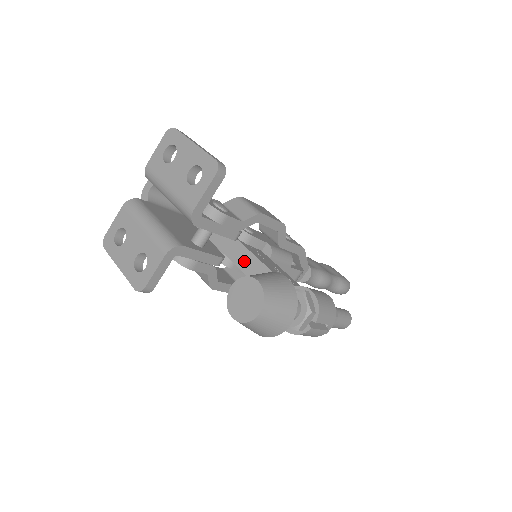
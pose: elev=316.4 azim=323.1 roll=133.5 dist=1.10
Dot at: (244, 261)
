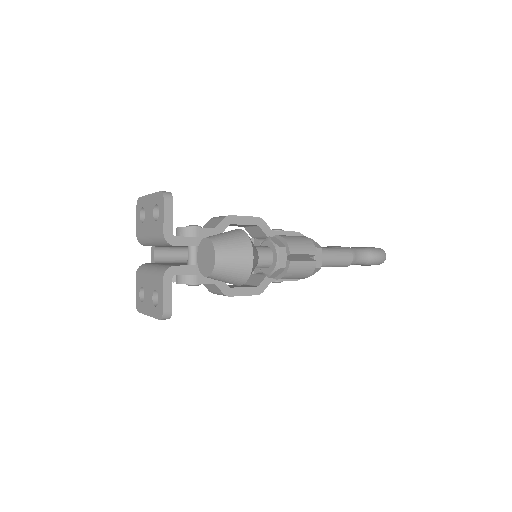
Dot at: occluded
